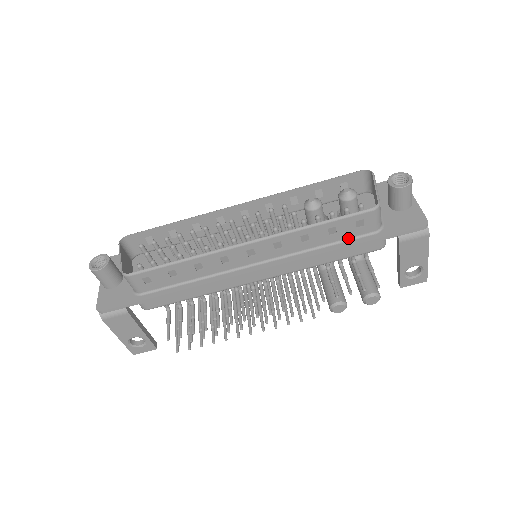
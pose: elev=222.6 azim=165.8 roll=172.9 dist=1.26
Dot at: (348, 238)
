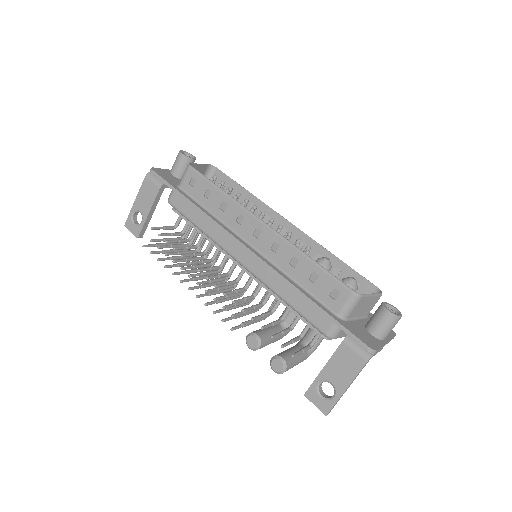
Dot at: (317, 297)
